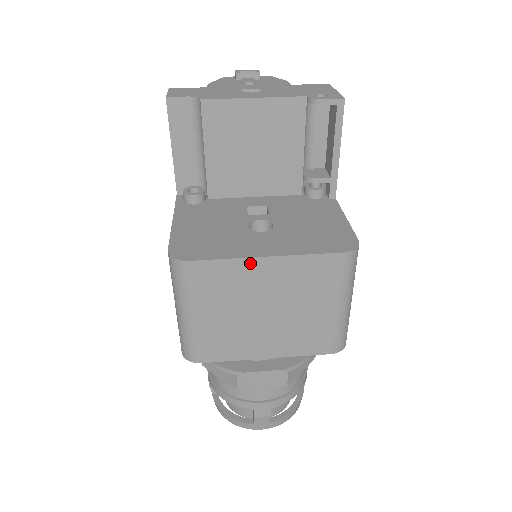
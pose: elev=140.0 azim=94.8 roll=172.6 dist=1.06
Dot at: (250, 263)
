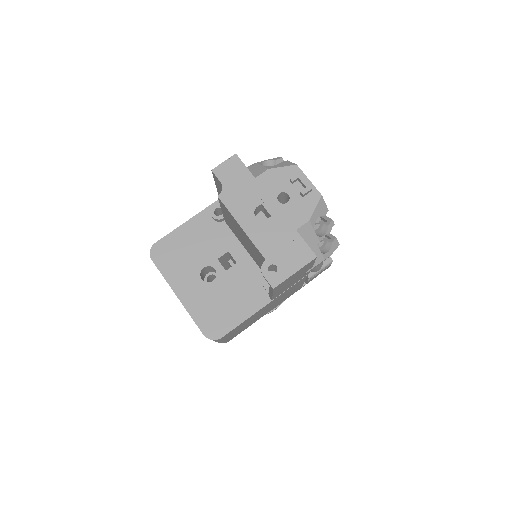
Dot at: (172, 289)
